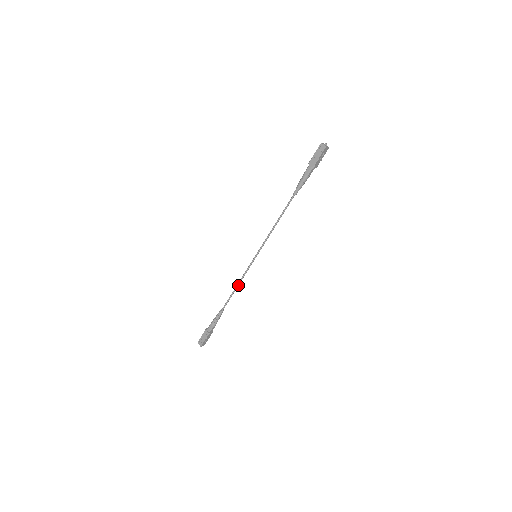
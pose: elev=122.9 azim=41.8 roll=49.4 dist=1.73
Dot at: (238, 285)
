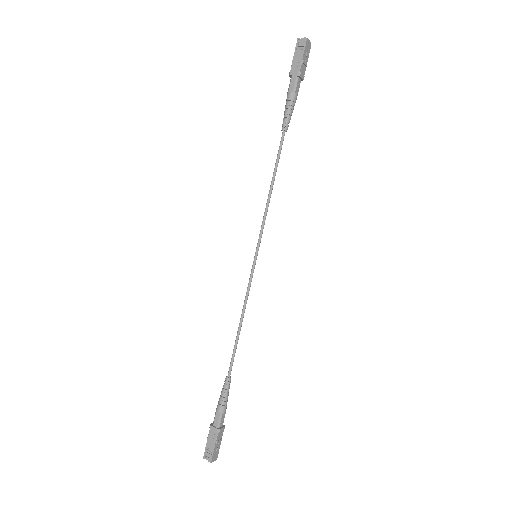
Dot at: (242, 319)
